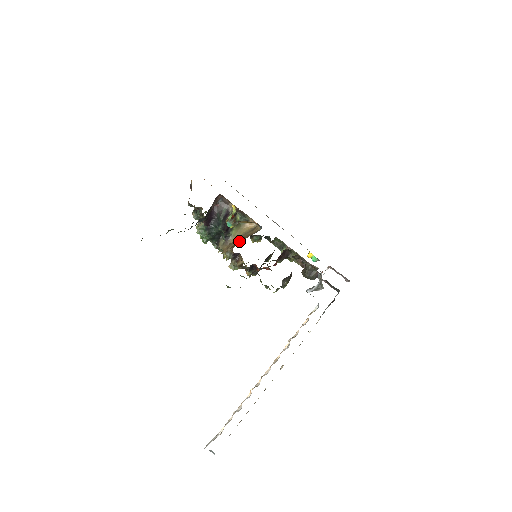
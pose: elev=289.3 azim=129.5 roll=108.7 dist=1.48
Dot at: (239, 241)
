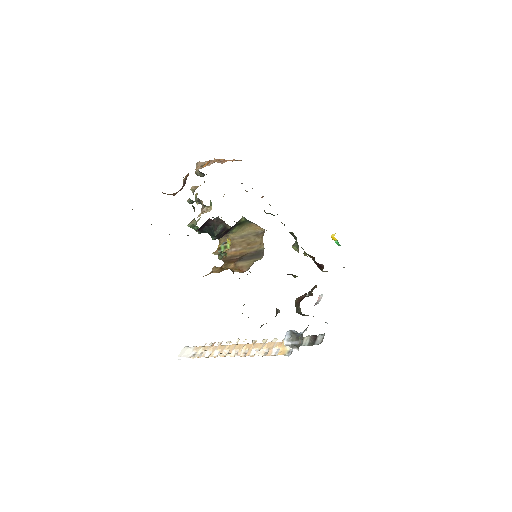
Dot at: (234, 253)
